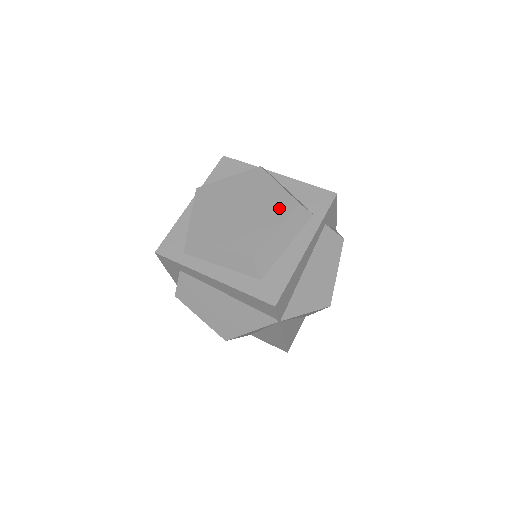
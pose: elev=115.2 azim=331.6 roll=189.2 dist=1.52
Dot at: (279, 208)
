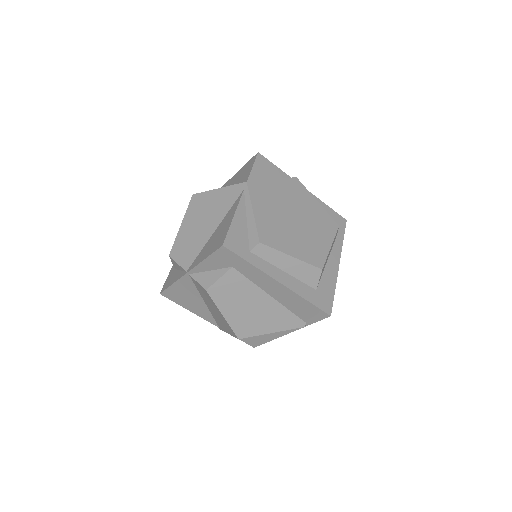
Dot at: (326, 226)
